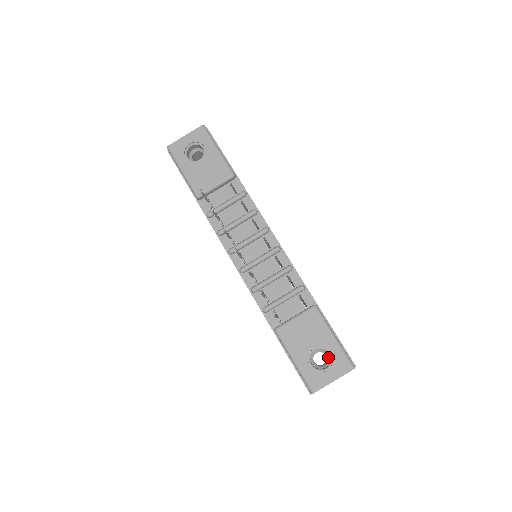
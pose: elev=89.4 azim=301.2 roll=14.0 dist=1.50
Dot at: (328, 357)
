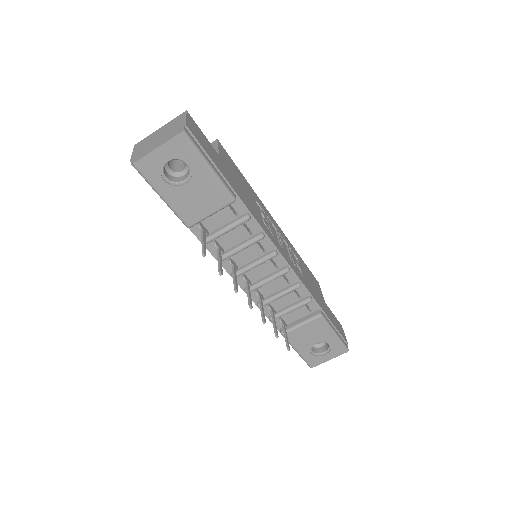
Dot at: occluded
